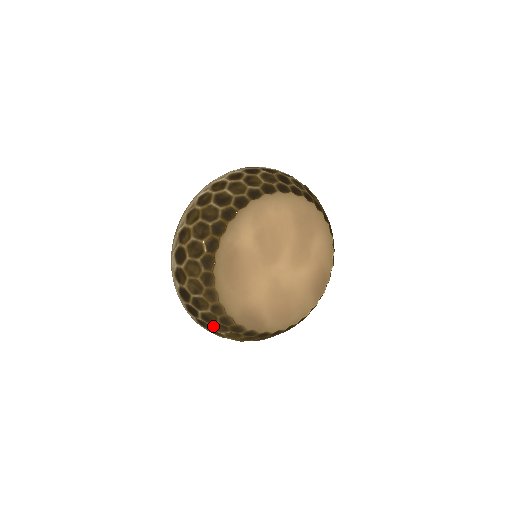
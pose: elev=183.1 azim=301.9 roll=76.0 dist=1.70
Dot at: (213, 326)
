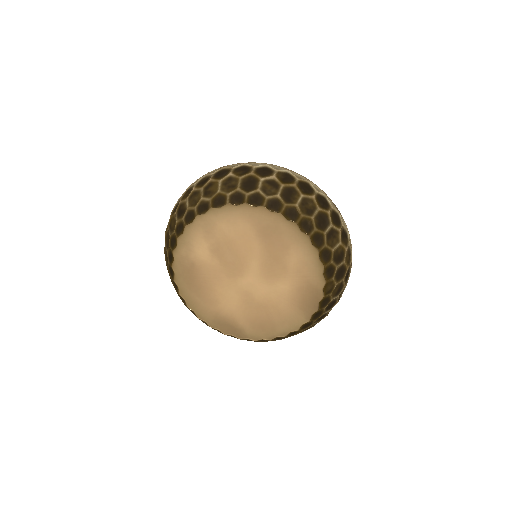
Dot at: occluded
